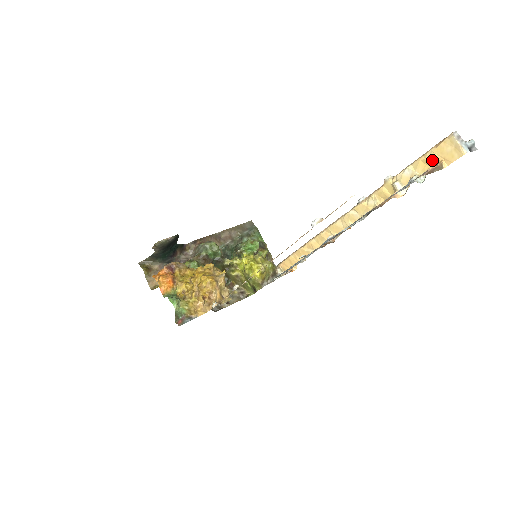
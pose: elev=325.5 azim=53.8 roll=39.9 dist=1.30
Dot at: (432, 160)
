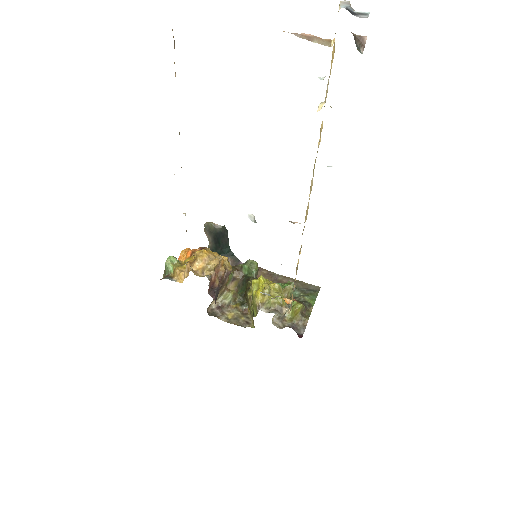
Dot at: (334, 49)
